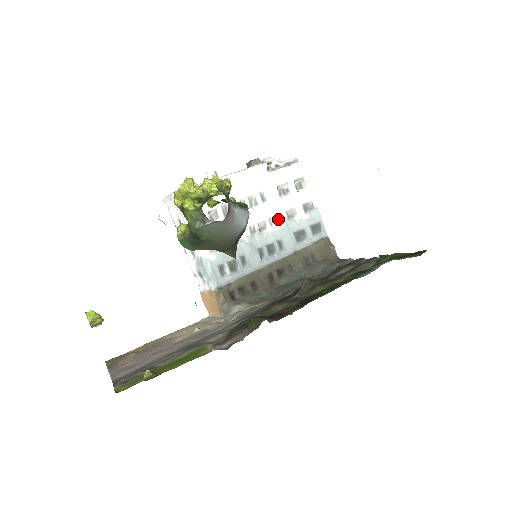
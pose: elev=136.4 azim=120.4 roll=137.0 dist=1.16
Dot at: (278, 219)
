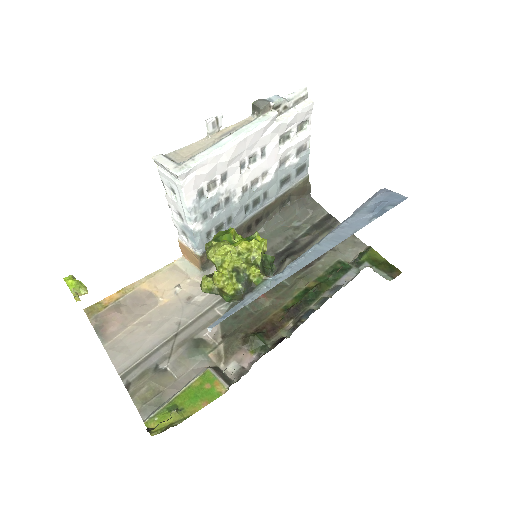
Dot at: (271, 172)
